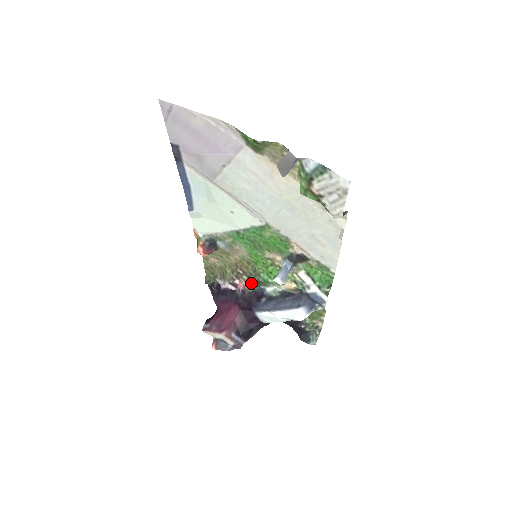
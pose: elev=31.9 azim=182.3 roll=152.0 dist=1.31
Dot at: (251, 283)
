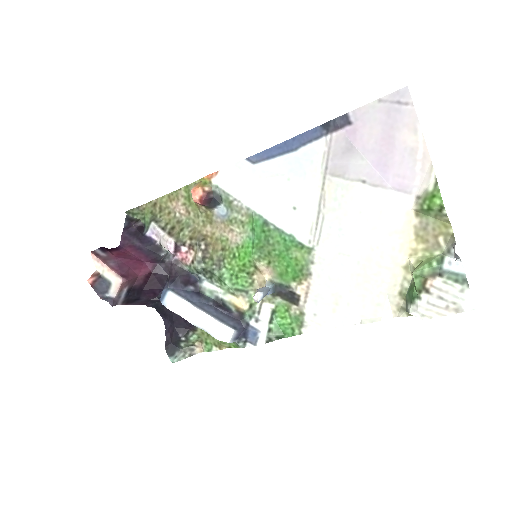
Dot at: (199, 264)
